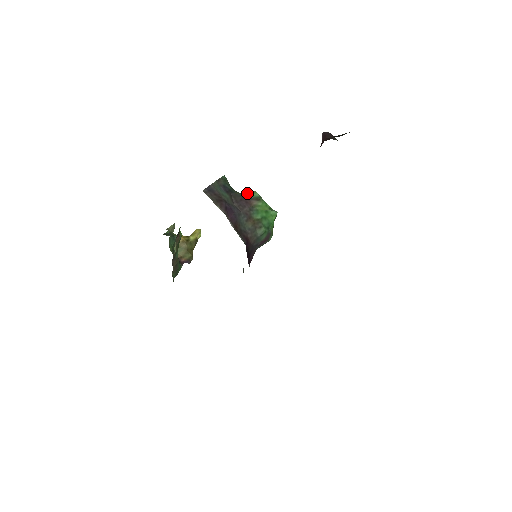
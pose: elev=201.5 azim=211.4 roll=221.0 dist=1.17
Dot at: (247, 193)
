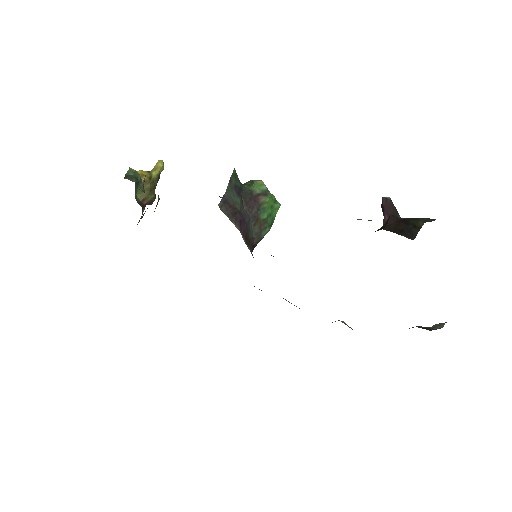
Dot at: (255, 186)
